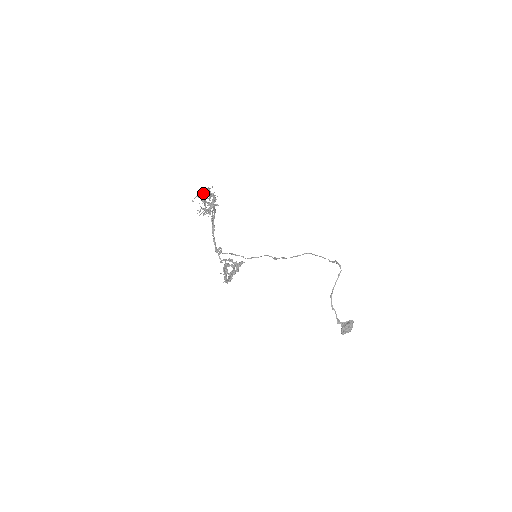
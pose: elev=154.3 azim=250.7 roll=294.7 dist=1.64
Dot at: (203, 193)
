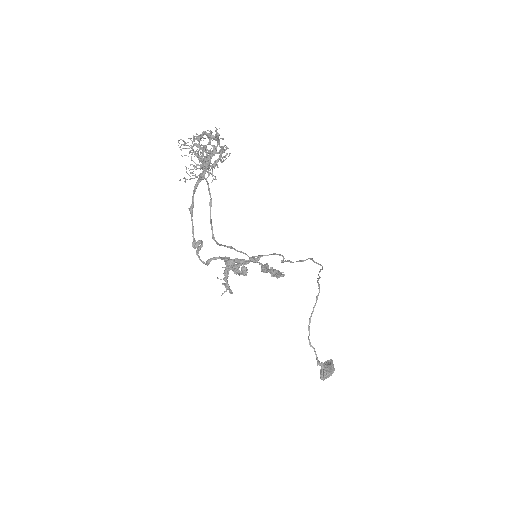
Dot at: occluded
